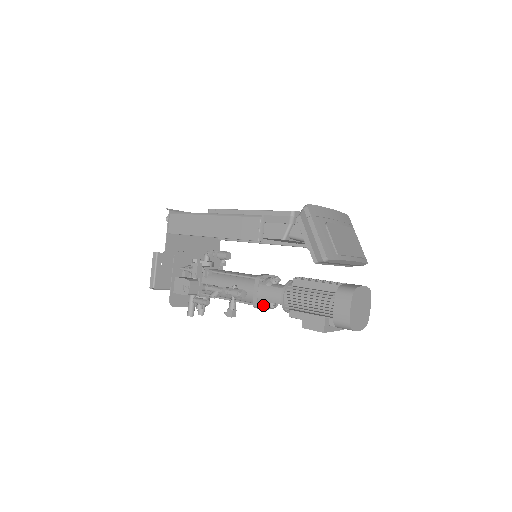
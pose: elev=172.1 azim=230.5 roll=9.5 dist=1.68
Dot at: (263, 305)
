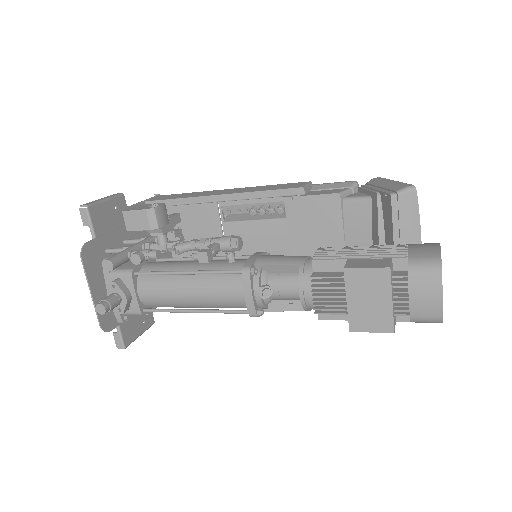
Dot at: (256, 279)
